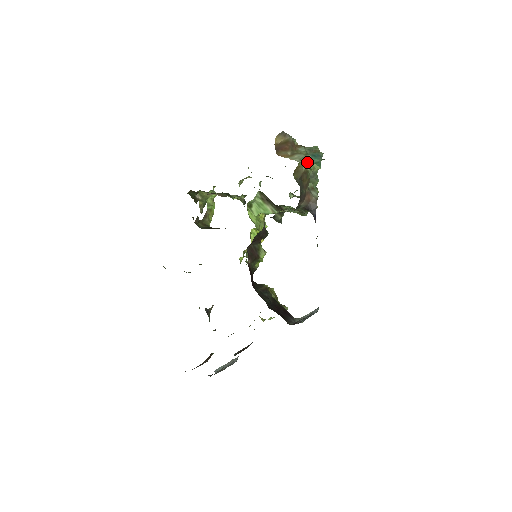
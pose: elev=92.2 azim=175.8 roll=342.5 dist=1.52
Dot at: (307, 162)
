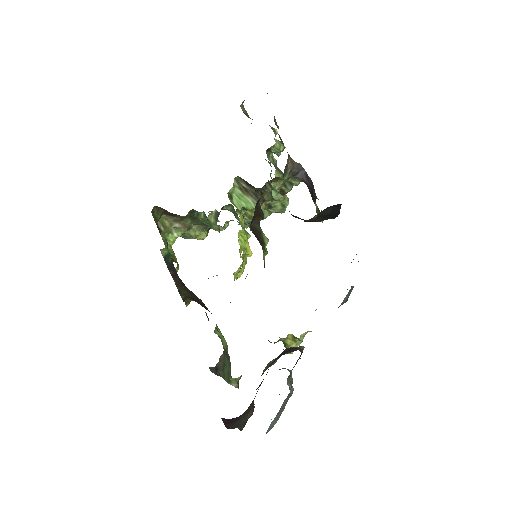
Dot at: (274, 132)
